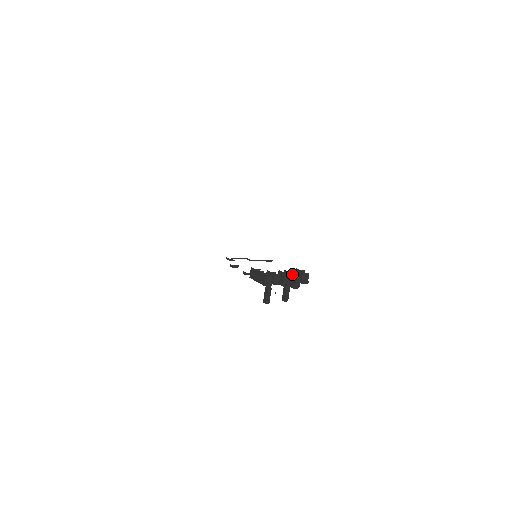
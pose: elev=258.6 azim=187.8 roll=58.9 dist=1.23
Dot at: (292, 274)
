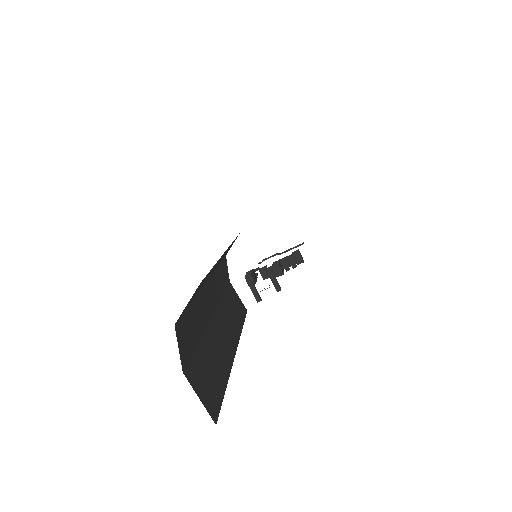
Dot at: (285, 260)
